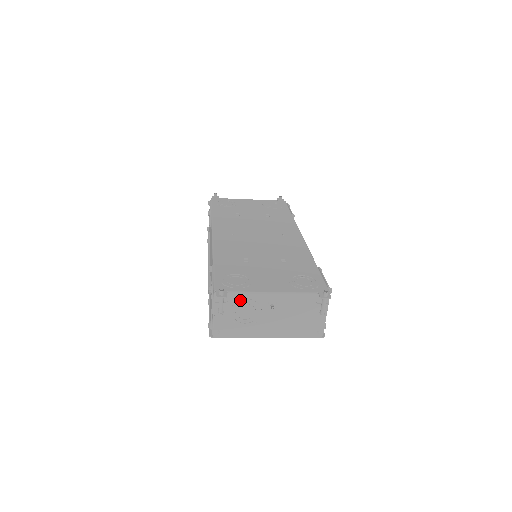
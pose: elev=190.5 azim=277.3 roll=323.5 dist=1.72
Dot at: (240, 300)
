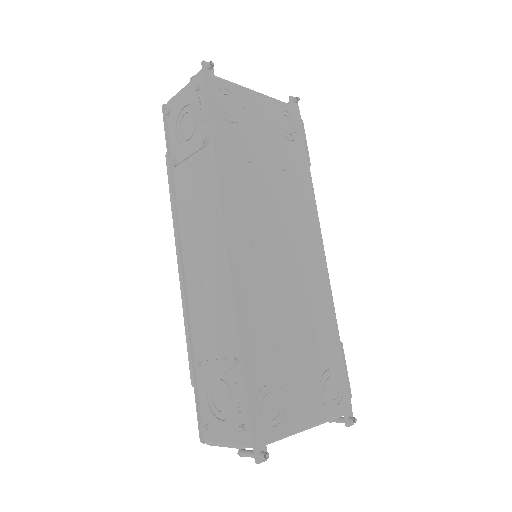
Dot at: occluded
